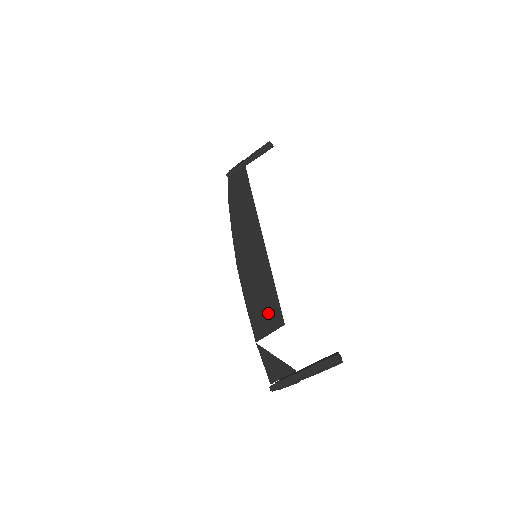
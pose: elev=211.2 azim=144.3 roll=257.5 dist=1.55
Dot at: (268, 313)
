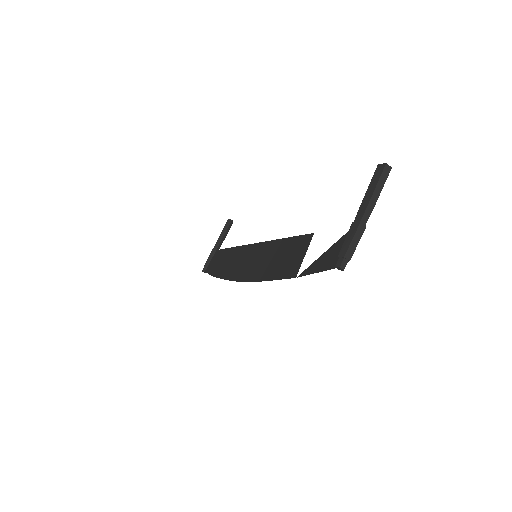
Dot at: (292, 252)
